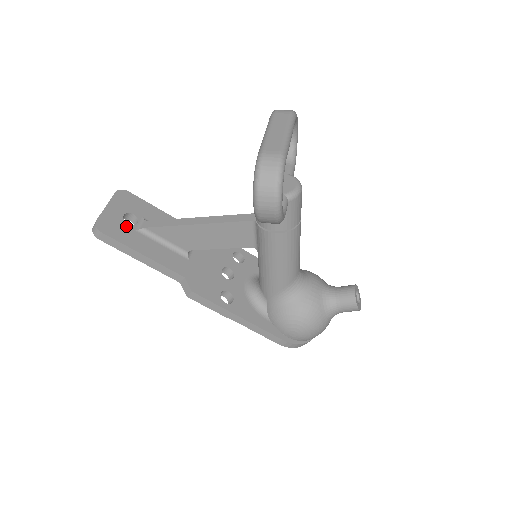
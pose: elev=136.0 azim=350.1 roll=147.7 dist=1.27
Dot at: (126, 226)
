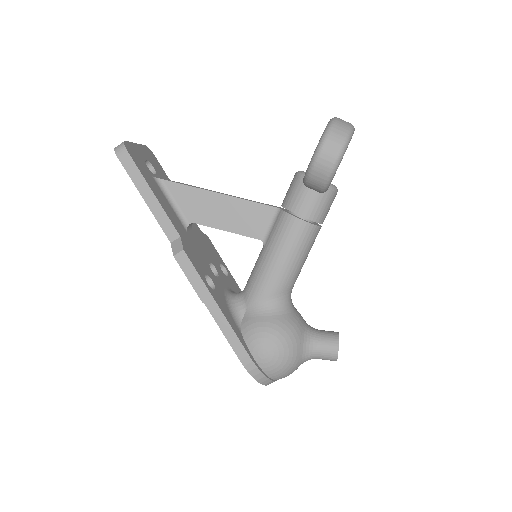
Dot at: (146, 166)
